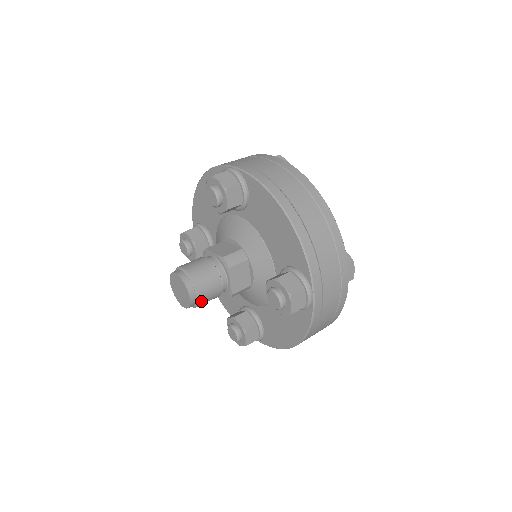
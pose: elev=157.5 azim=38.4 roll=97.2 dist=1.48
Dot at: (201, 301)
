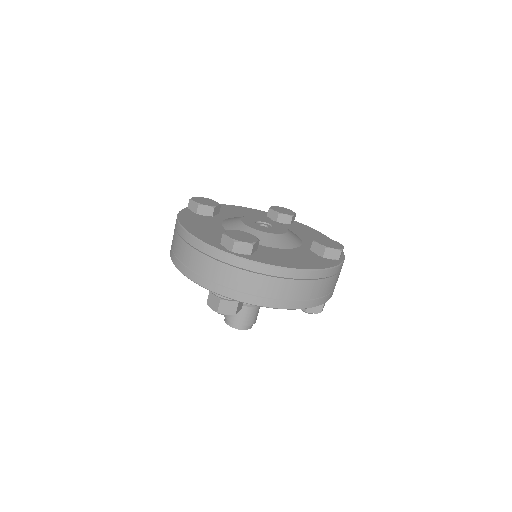
Dot at: occluded
